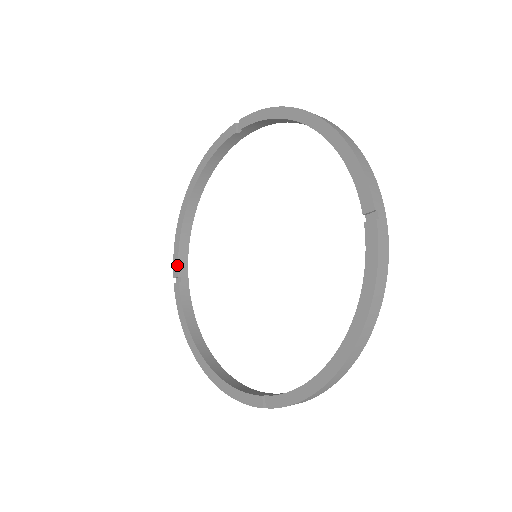
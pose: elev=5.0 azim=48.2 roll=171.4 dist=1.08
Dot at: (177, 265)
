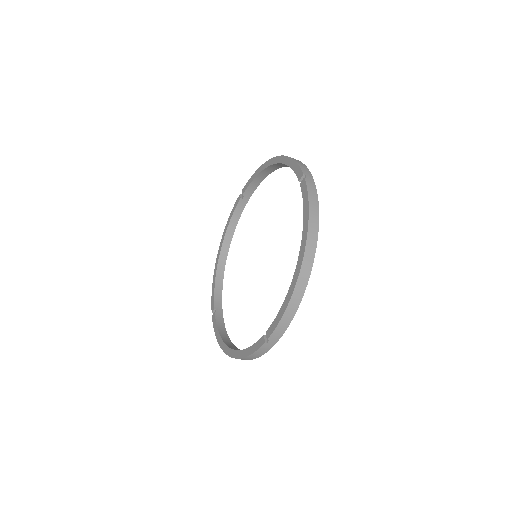
Dot at: (213, 302)
